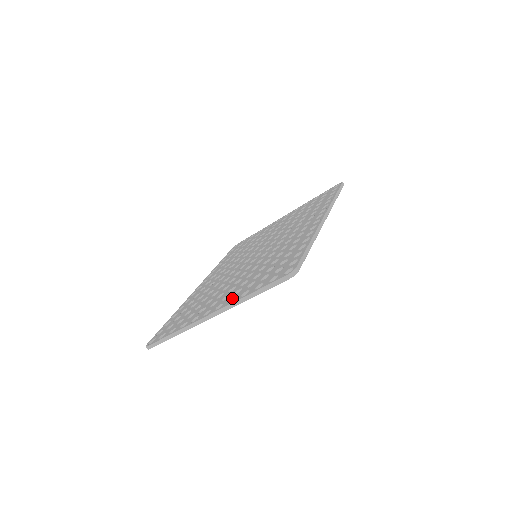
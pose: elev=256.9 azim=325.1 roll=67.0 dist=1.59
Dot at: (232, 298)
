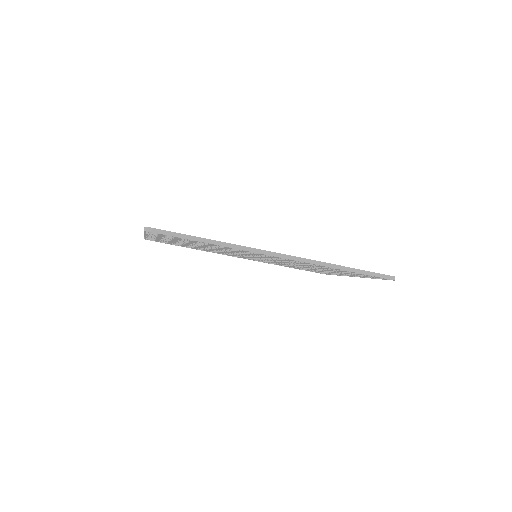
Dot at: occluded
